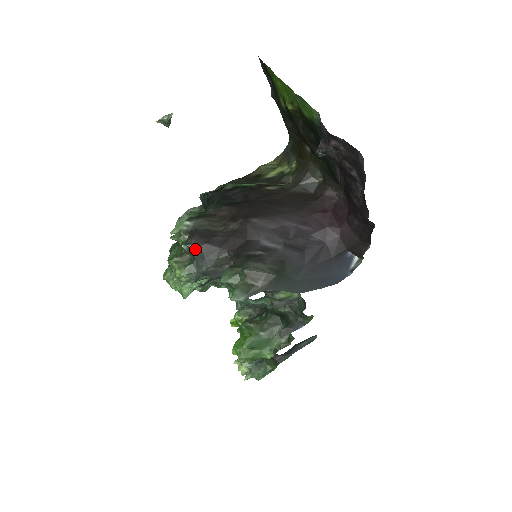
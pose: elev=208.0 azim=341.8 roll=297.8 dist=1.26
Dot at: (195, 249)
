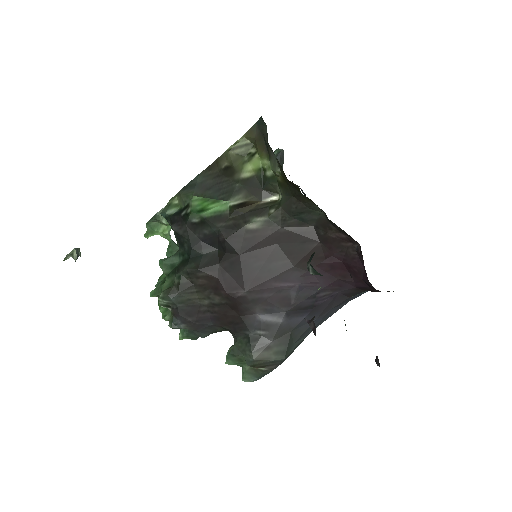
Dot at: occluded
